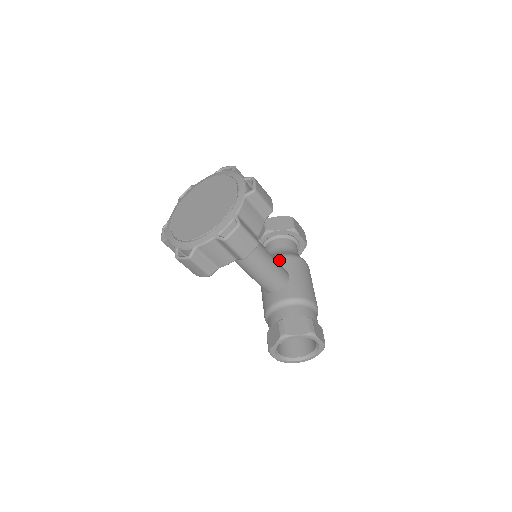
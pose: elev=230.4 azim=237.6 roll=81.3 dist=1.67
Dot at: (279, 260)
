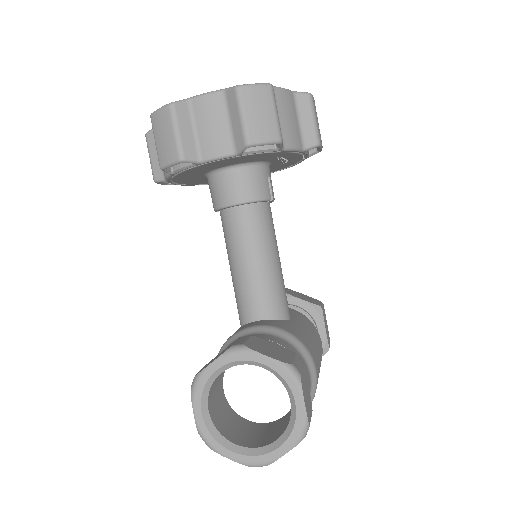
Dot at: occluded
